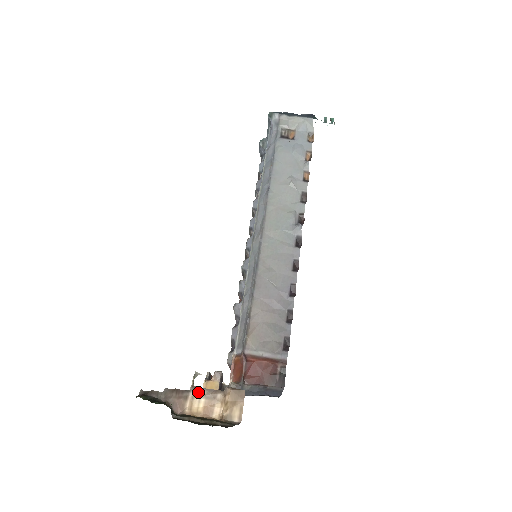
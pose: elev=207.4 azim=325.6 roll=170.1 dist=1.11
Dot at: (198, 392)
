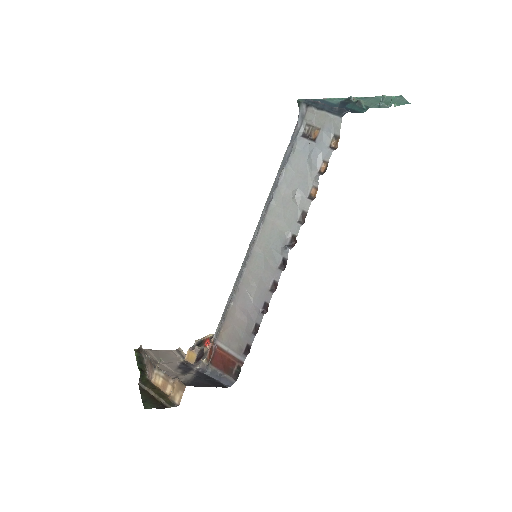
Dot at: (159, 372)
